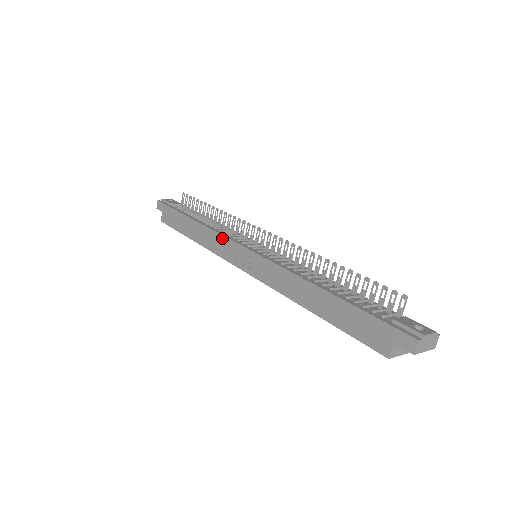
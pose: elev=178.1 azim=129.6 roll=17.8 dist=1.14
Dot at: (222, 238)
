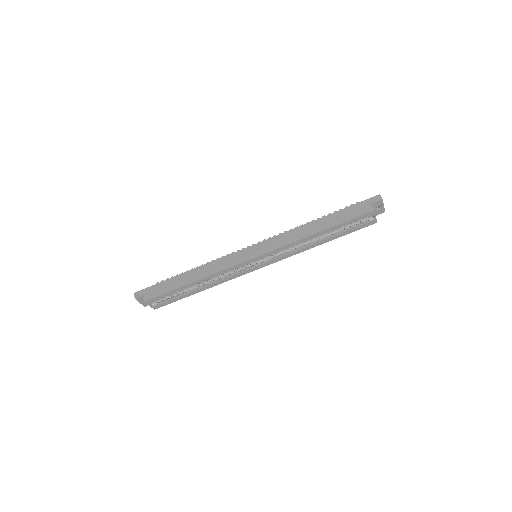
Dot at: (226, 257)
